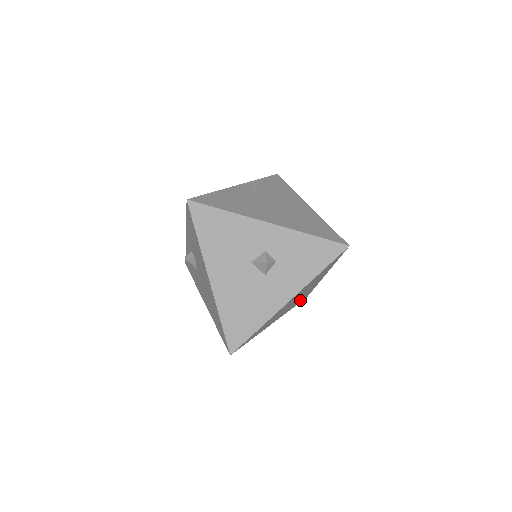
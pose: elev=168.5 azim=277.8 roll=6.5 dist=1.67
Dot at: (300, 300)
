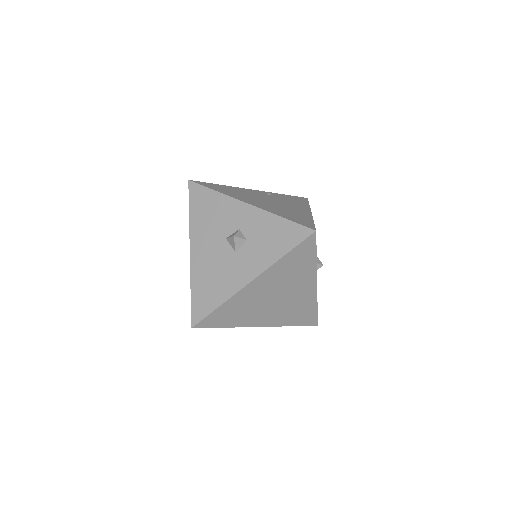
Dot at: (299, 317)
